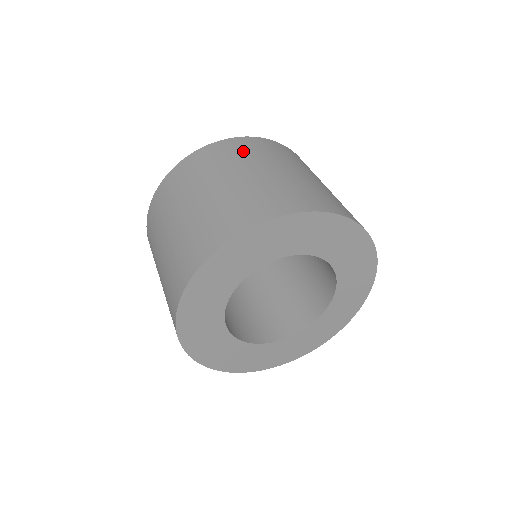
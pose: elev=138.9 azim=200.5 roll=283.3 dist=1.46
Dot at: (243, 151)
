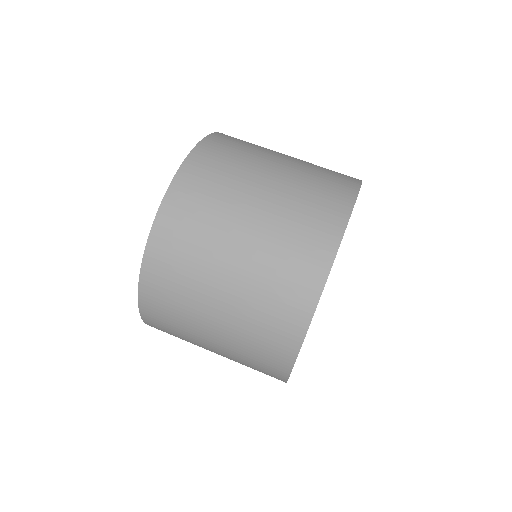
Dot at: (218, 174)
